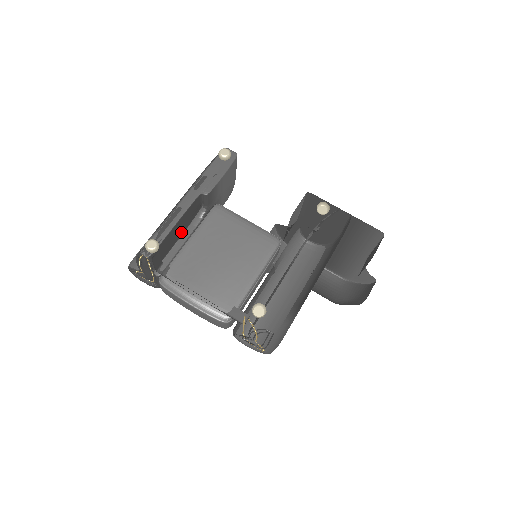
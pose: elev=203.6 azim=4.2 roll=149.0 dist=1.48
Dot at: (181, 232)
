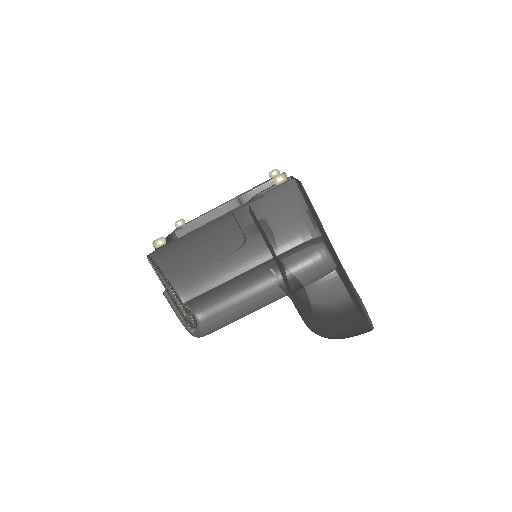
Dot at: occluded
